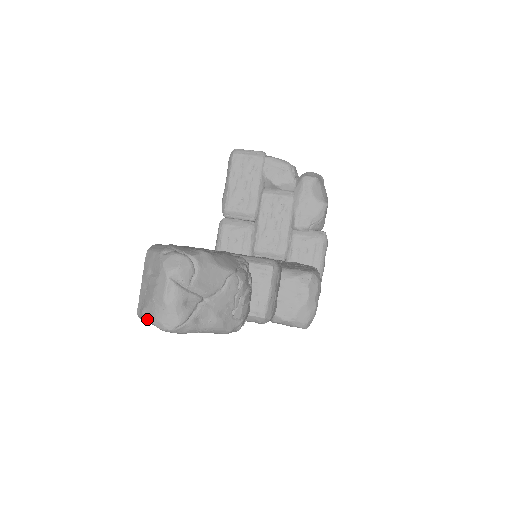
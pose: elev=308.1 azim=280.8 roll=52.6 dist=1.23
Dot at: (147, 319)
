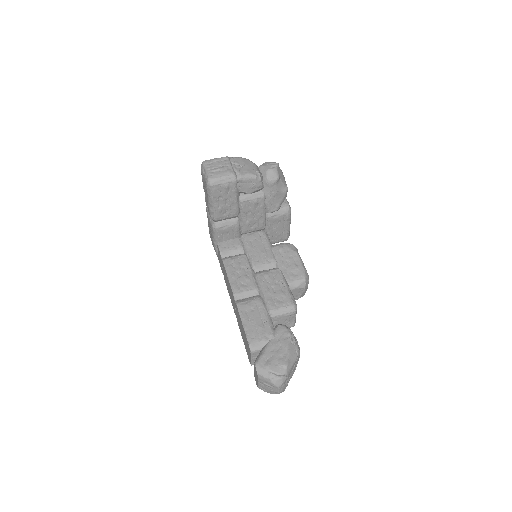
Dot at: occluded
